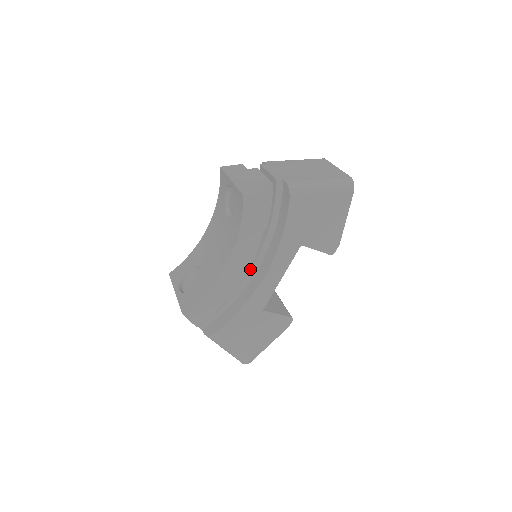
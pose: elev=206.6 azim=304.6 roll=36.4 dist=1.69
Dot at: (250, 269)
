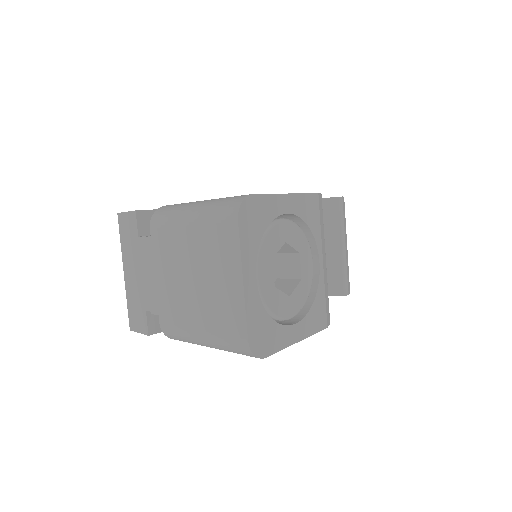
Dot at: occluded
